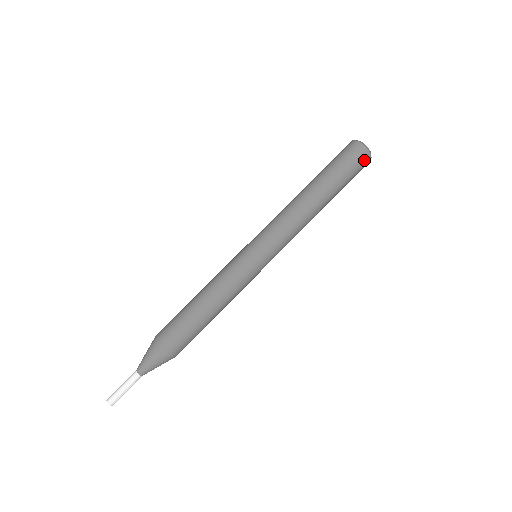
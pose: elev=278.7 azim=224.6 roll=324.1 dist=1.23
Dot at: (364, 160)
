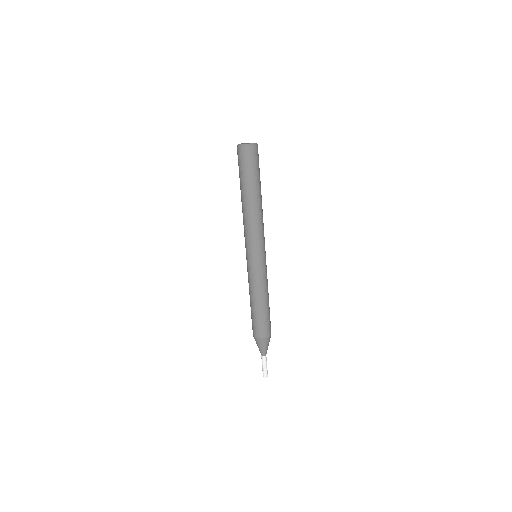
Dot at: (252, 153)
